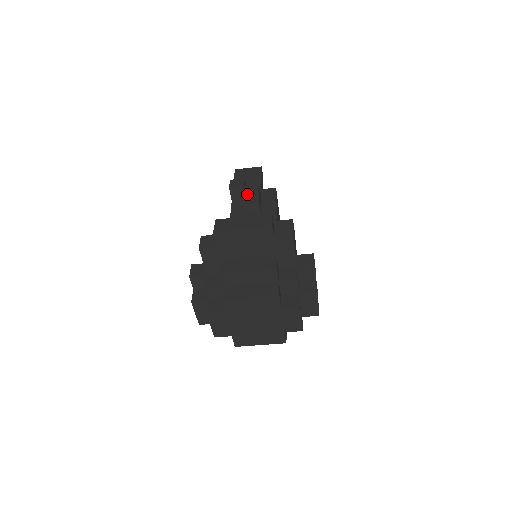
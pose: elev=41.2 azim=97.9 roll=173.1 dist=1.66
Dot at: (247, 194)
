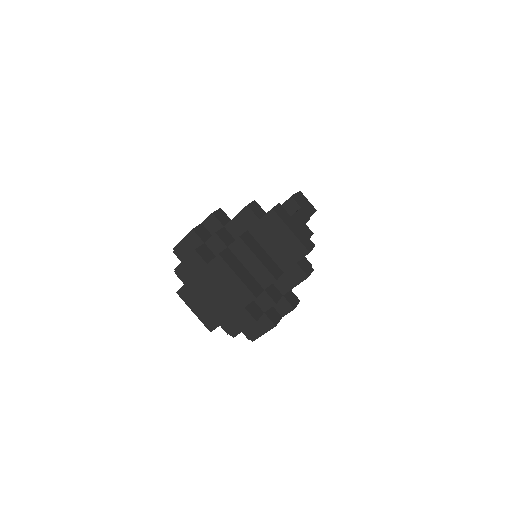
Dot at: (299, 214)
